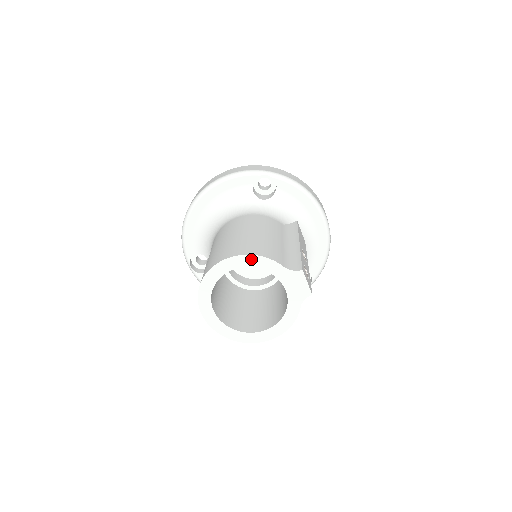
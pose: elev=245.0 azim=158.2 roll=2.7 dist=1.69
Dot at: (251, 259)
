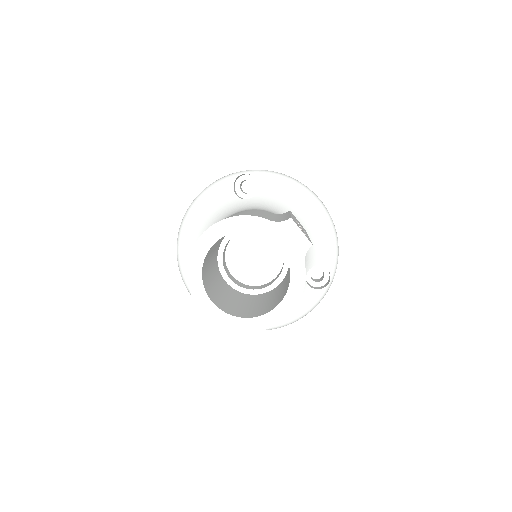
Dot at: (232, 222)
